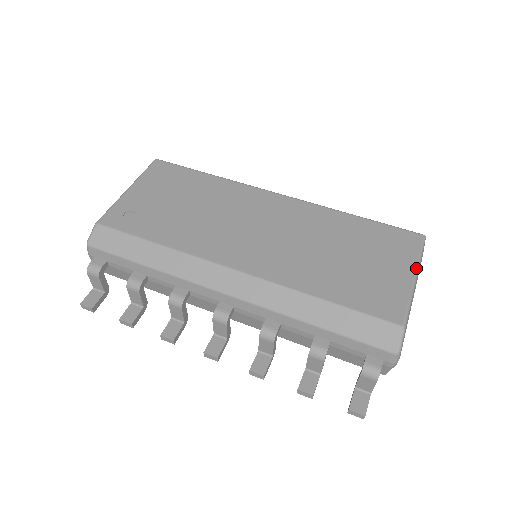
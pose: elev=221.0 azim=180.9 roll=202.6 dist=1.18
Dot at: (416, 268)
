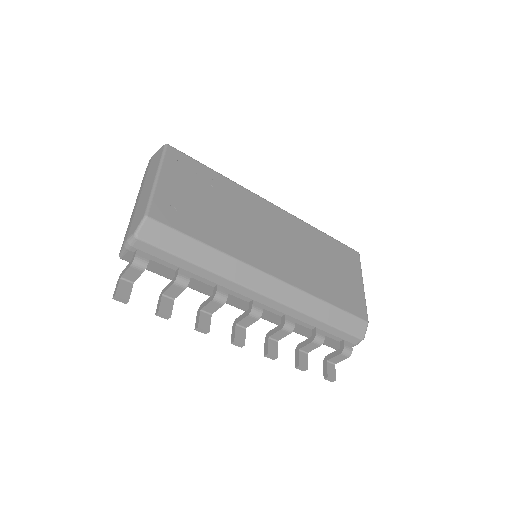
Dot at: (362, 279)
